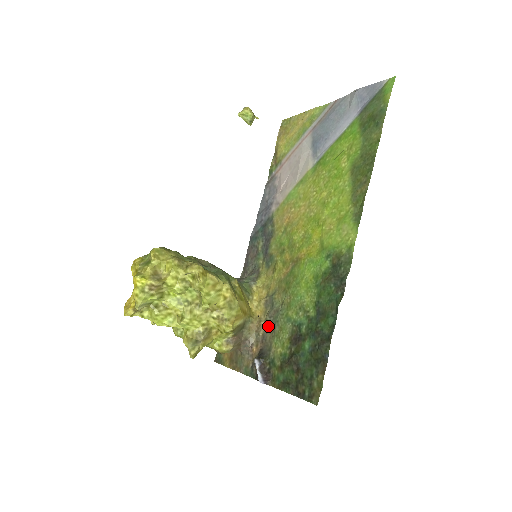
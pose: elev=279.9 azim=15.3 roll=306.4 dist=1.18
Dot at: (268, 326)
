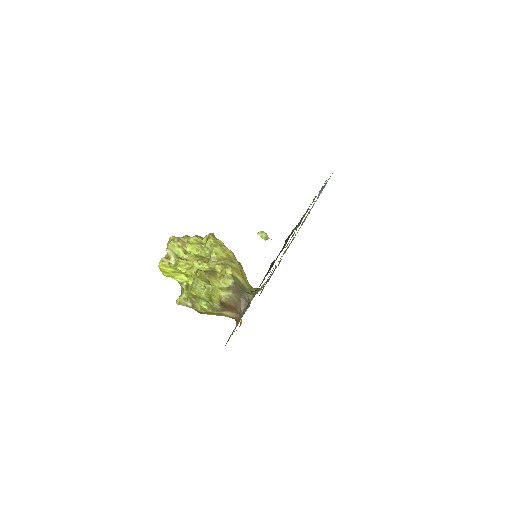
Dot at: occluded
